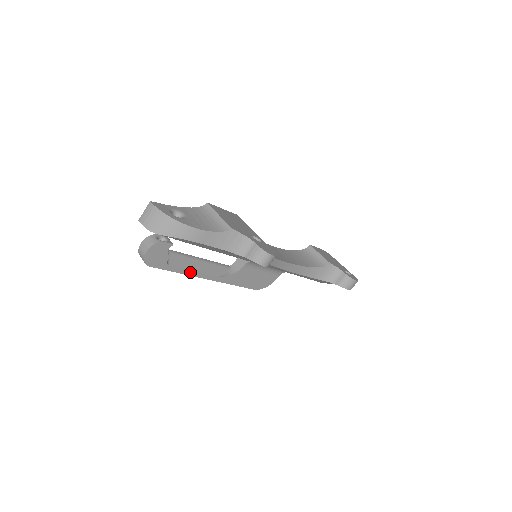
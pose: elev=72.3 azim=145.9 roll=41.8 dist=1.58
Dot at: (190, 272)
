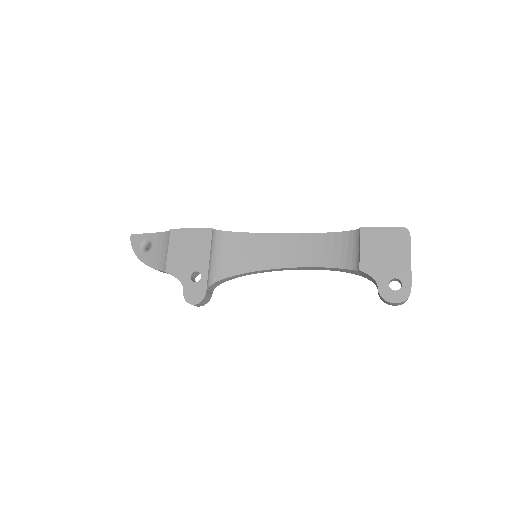
Dot at: occluded
